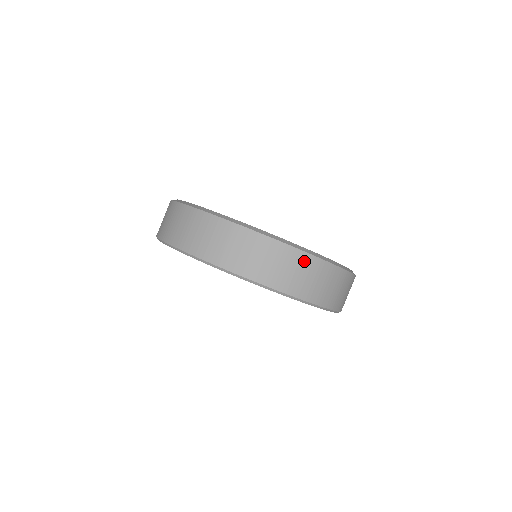
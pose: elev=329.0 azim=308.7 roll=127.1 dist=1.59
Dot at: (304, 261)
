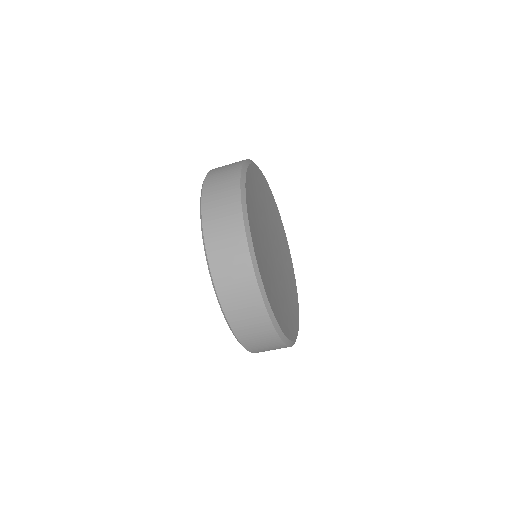
Dot at: (254, 298)
